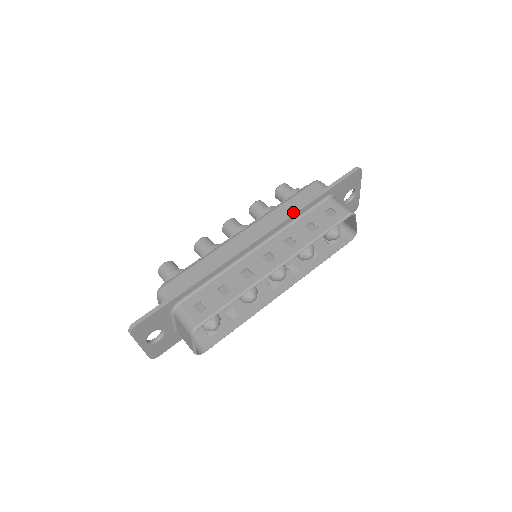
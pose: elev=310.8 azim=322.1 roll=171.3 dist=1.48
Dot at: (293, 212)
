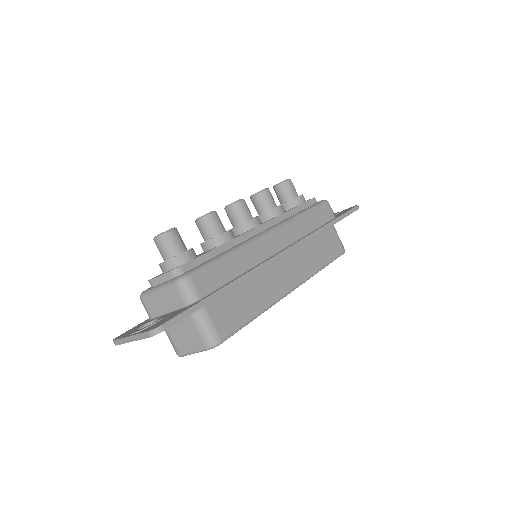
Dot at: (314, 233)
